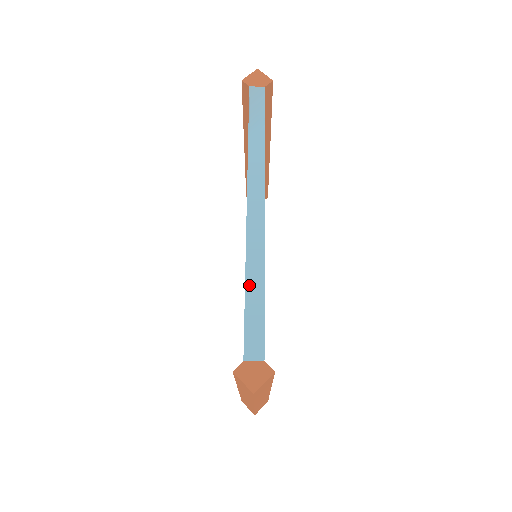
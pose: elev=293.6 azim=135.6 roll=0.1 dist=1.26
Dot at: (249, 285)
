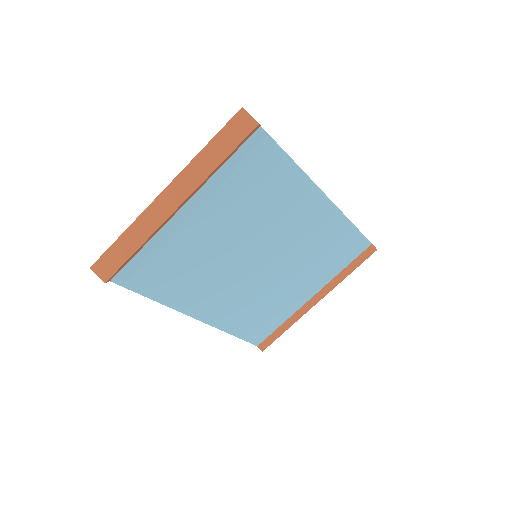
Dot at: occluded
